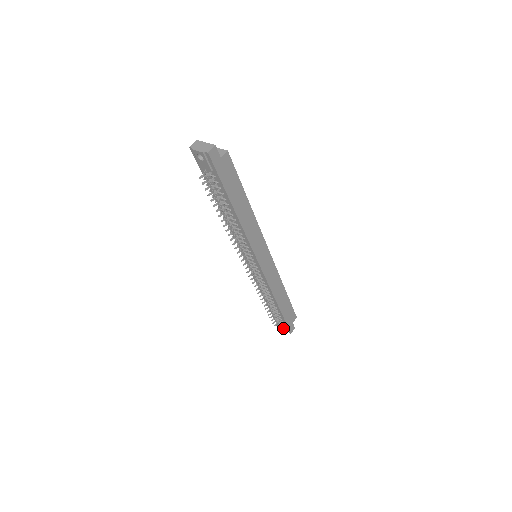
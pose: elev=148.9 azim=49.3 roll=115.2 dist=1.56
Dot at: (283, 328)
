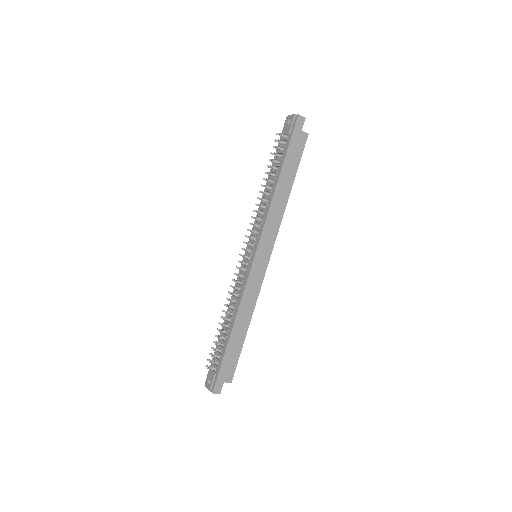
Dot at: (209, 385)
